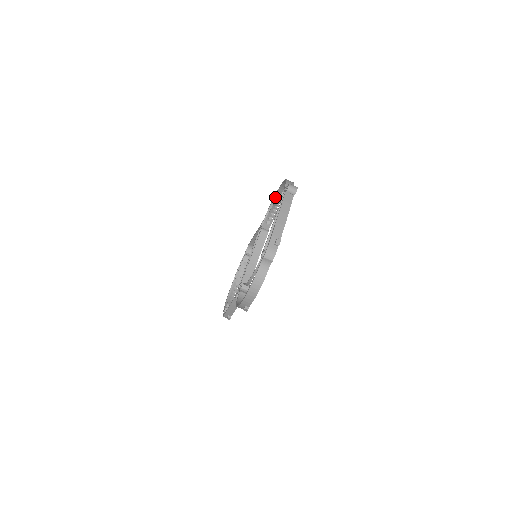
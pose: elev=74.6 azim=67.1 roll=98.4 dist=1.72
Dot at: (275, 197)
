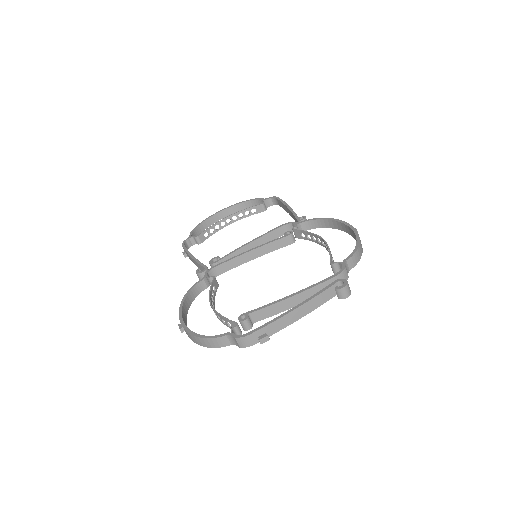
Dot at: (337, 222)
